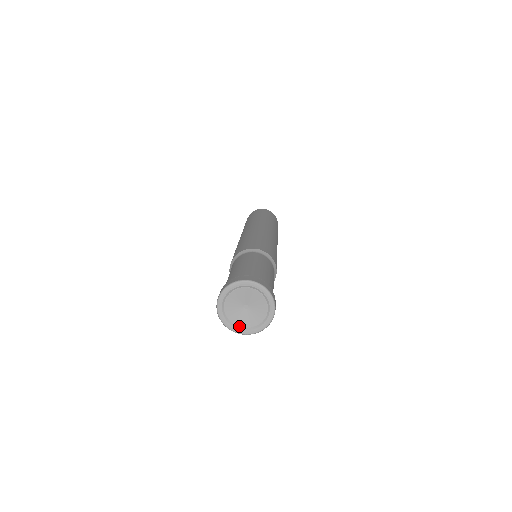
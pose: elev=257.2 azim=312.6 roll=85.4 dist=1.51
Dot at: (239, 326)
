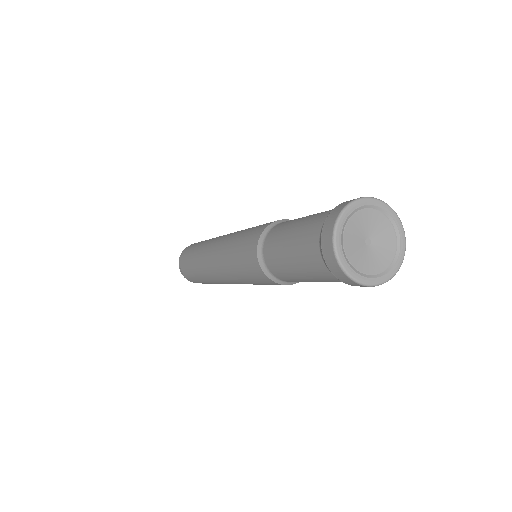
Dot at: (344, 248)
